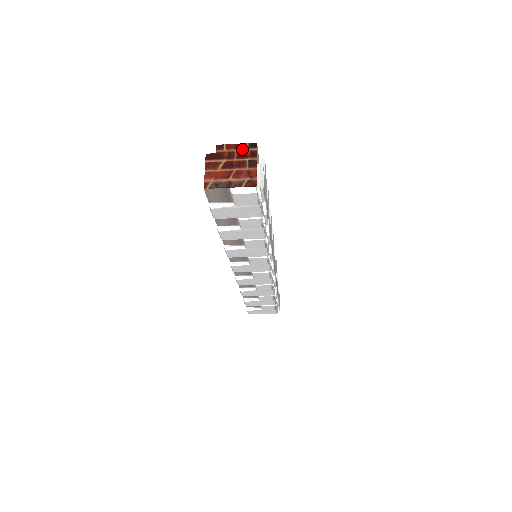
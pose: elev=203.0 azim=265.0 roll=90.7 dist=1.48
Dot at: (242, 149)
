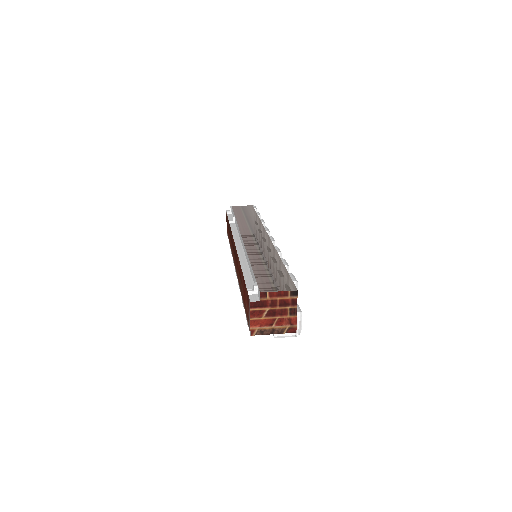
Dot at: (284, 297)
